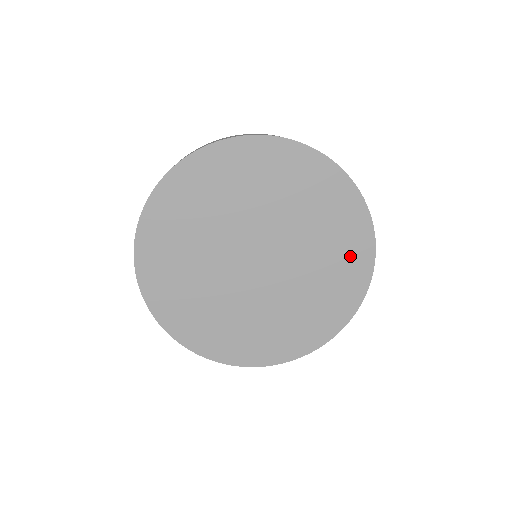
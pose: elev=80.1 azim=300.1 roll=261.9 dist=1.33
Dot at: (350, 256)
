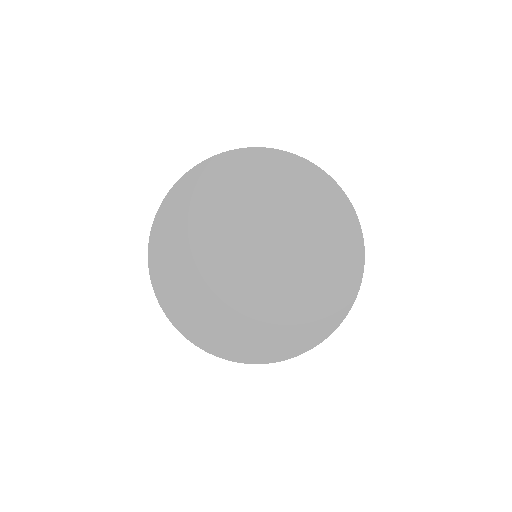
Dot at: (337, 230)
